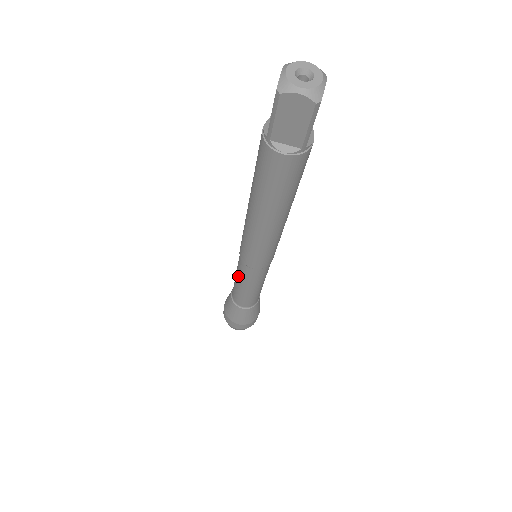
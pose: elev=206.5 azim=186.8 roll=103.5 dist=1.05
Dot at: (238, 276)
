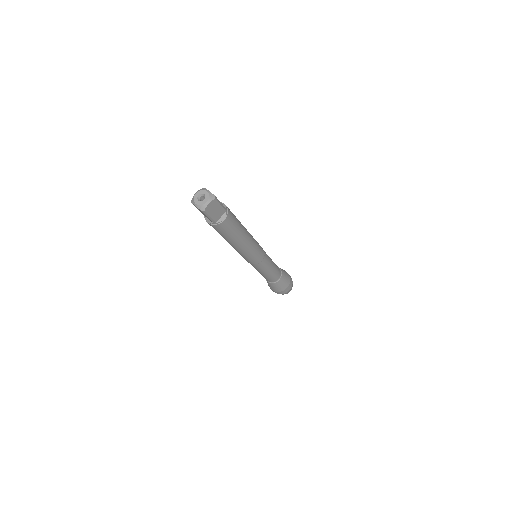
Dot at: occluded
